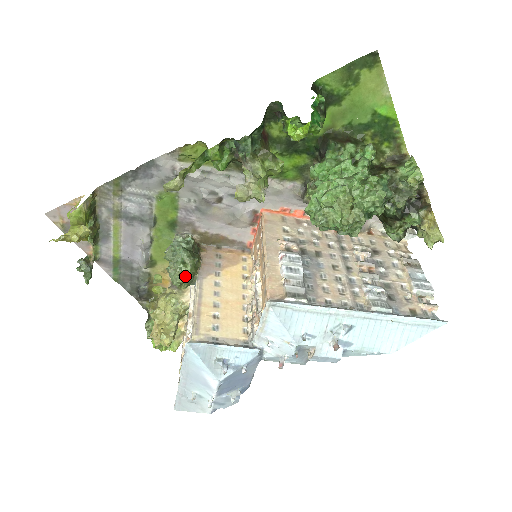
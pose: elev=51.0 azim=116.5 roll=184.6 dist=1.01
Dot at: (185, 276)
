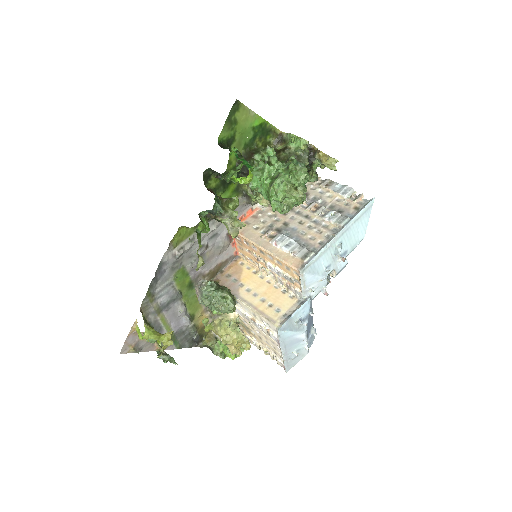
Dot at: (232, 303)
